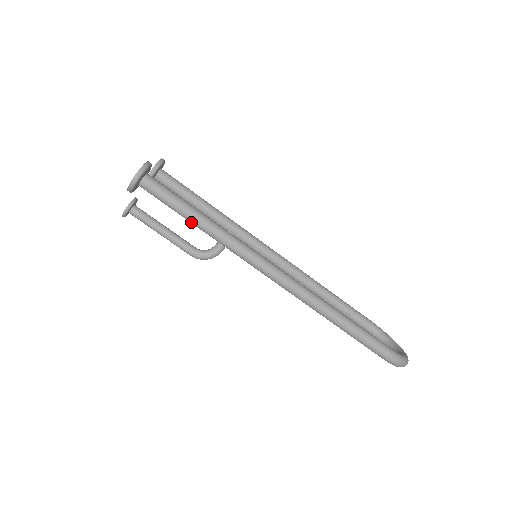
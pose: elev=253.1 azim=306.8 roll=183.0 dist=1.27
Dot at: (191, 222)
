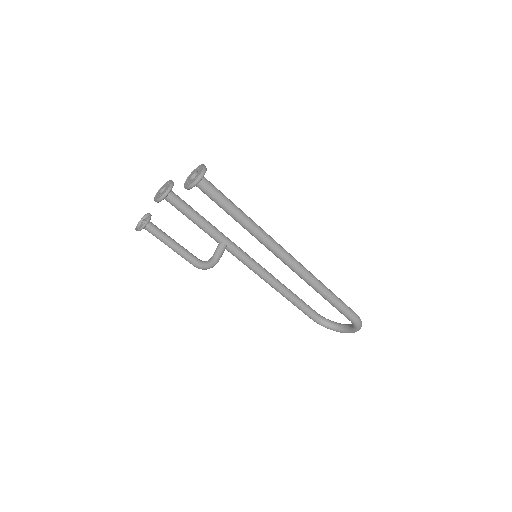
Dot at: (234, 215)
